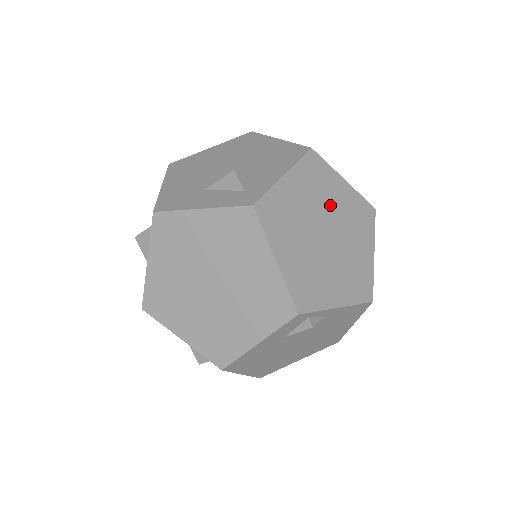
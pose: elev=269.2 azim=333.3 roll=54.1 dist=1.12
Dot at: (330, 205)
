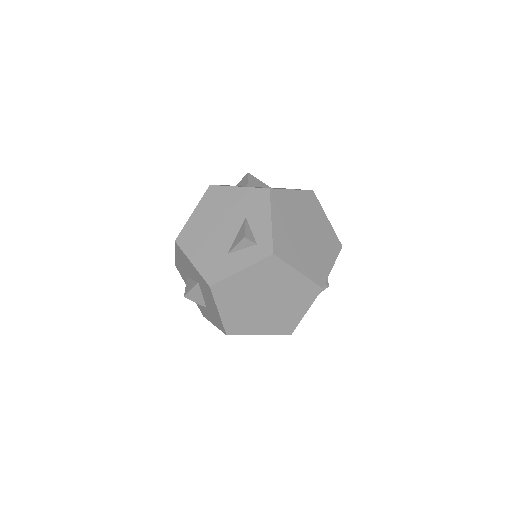
Dot at: (297, 213)
